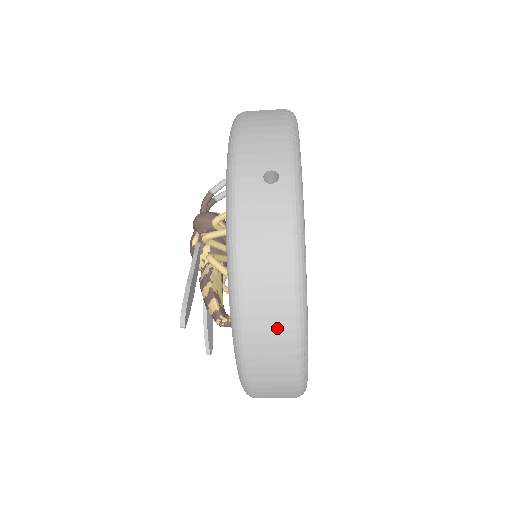
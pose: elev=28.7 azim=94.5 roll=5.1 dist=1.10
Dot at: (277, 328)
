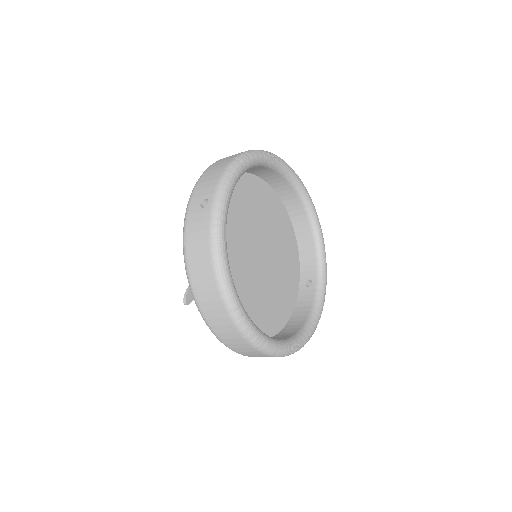
Dot at: (213, 299)
